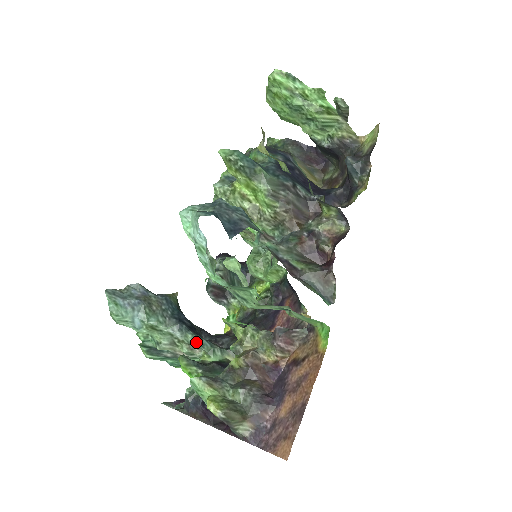
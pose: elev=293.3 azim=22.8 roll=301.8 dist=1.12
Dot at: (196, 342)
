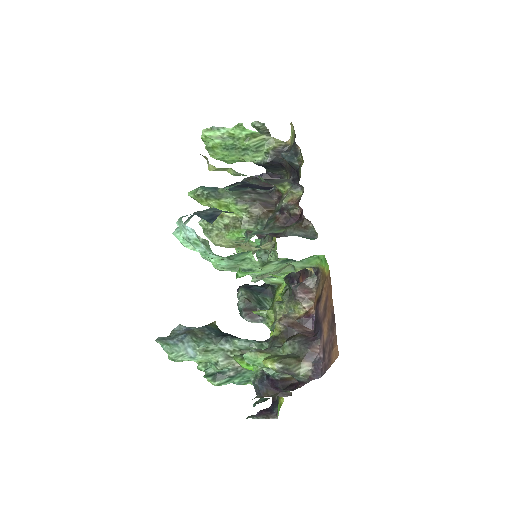
Dot at: (244, 344)
